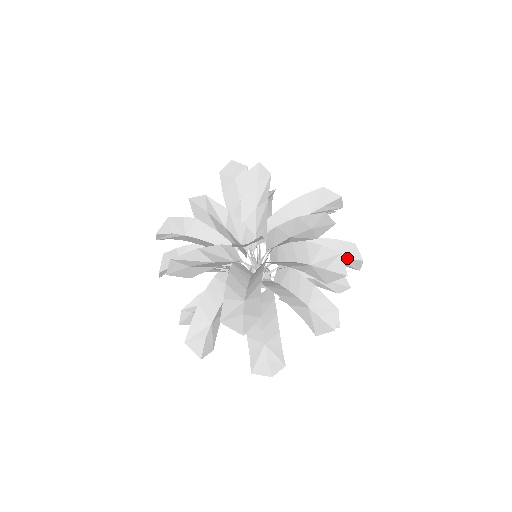
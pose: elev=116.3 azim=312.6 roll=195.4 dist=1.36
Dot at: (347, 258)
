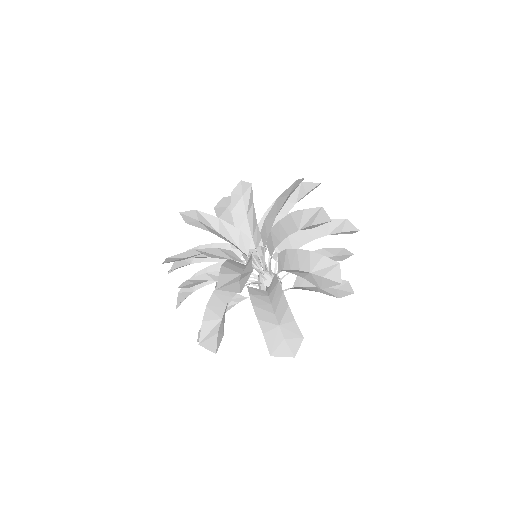
Dot at: (342, 231)
